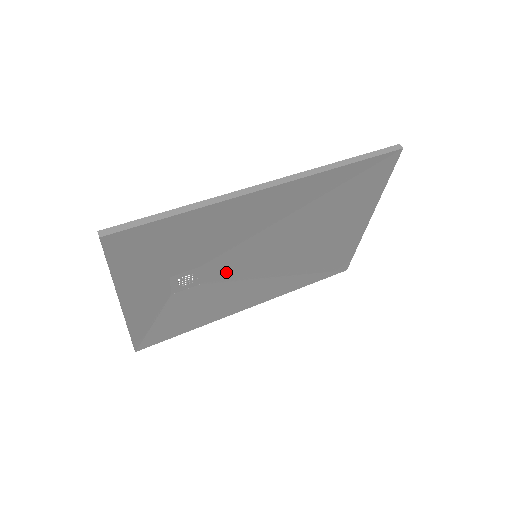
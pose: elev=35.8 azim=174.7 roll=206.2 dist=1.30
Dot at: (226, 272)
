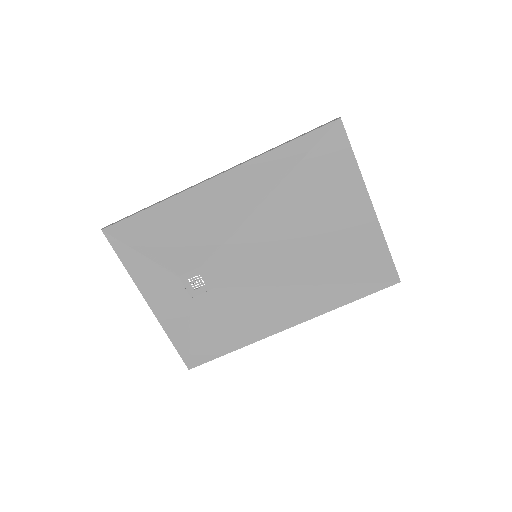
Dot at: (233, 275)
